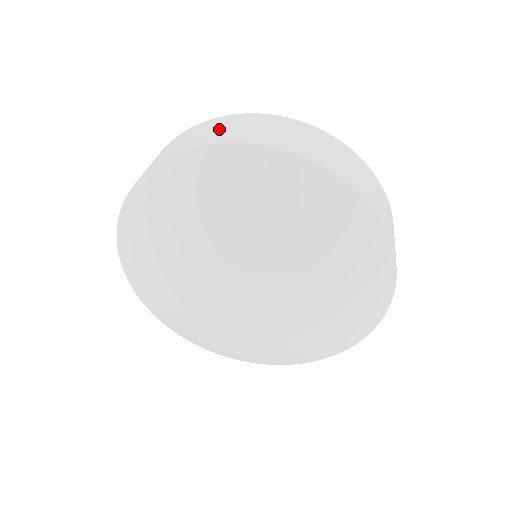
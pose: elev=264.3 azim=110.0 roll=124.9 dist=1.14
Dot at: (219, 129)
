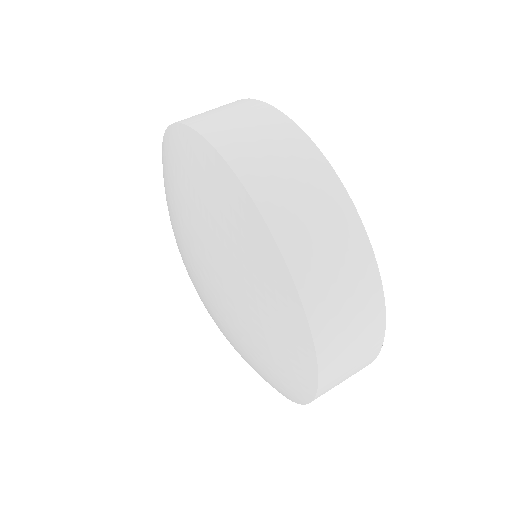
Dot at: (218, 111)
